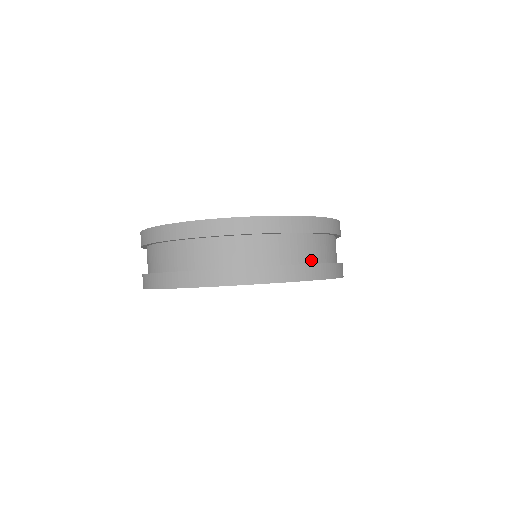
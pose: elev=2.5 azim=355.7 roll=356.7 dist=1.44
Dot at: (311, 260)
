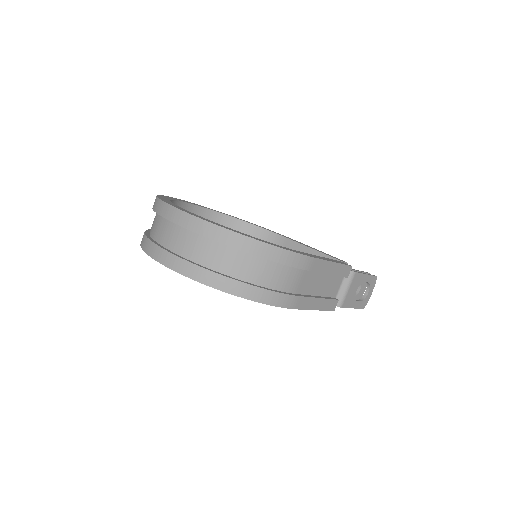
Dot at: (219, 269)
